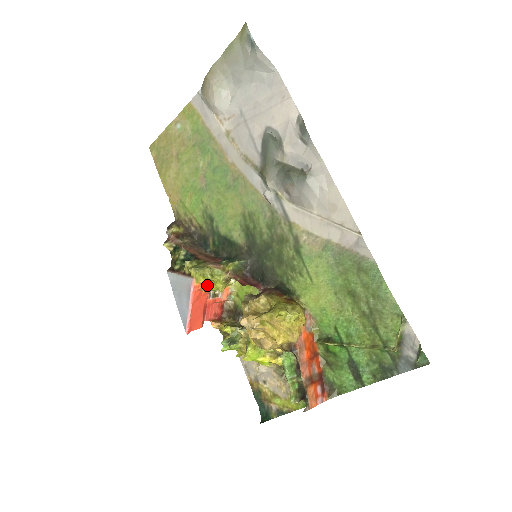
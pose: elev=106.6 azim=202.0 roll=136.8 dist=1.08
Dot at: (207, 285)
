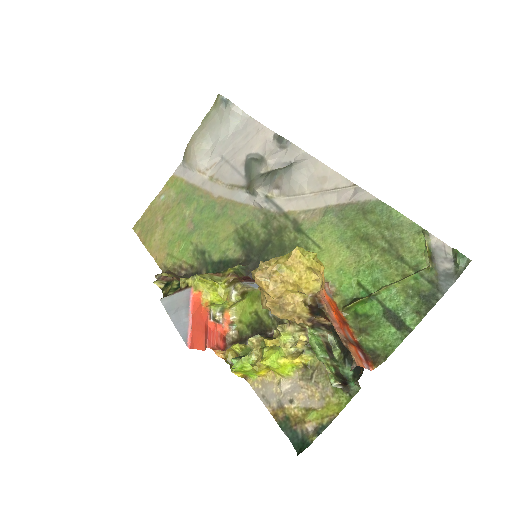
Dot at: (207, 294)
